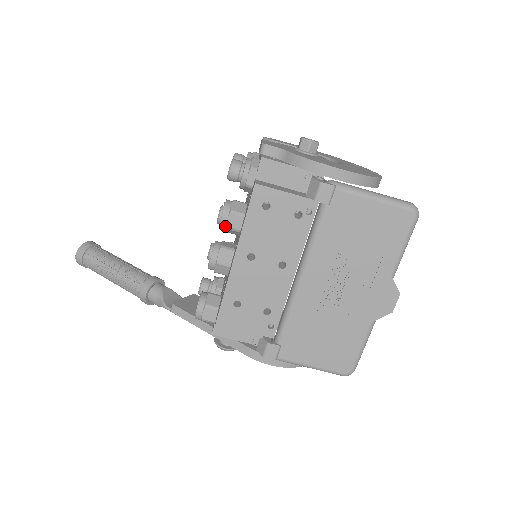
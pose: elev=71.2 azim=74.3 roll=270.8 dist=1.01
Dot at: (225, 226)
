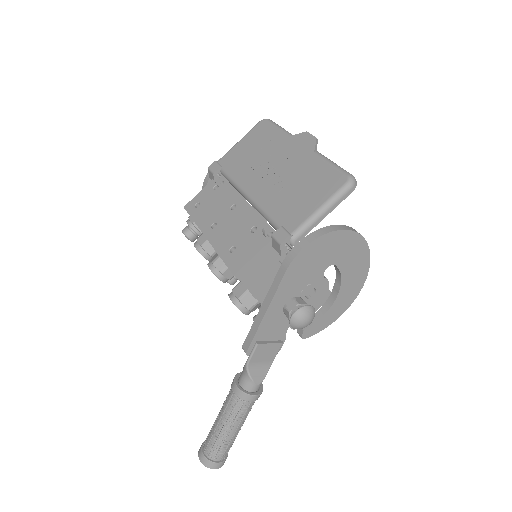
Dot at: (201, 248)
